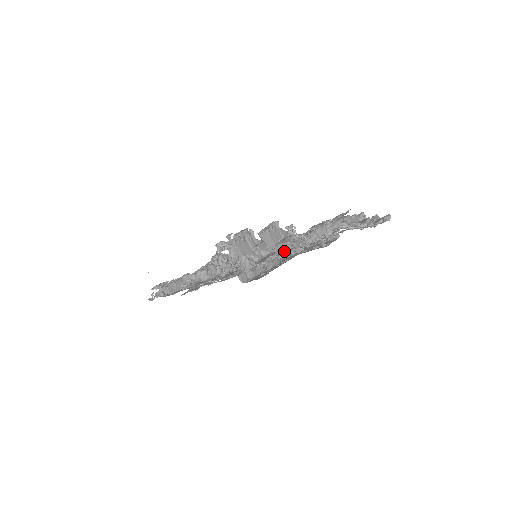
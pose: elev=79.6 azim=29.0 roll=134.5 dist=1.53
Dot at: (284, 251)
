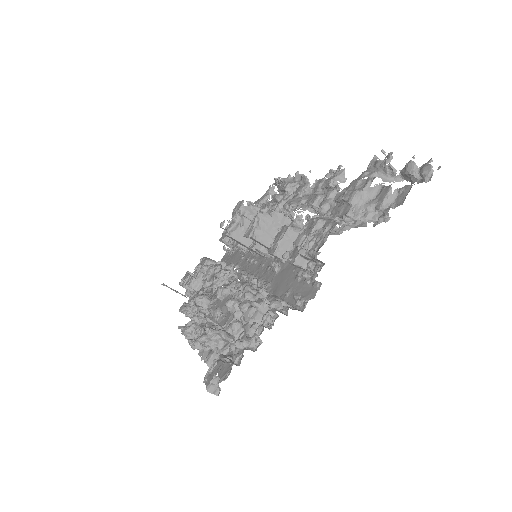
Dot at: occluded
